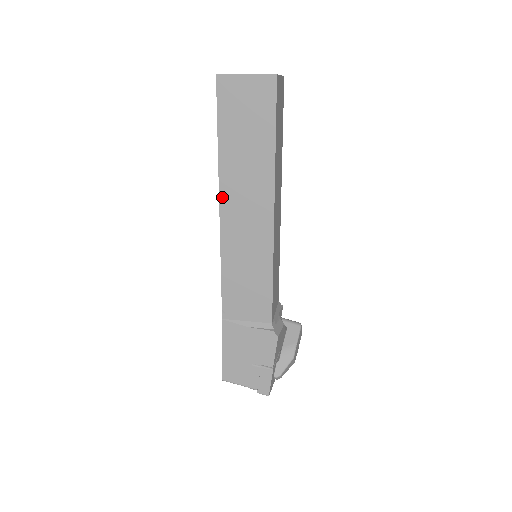
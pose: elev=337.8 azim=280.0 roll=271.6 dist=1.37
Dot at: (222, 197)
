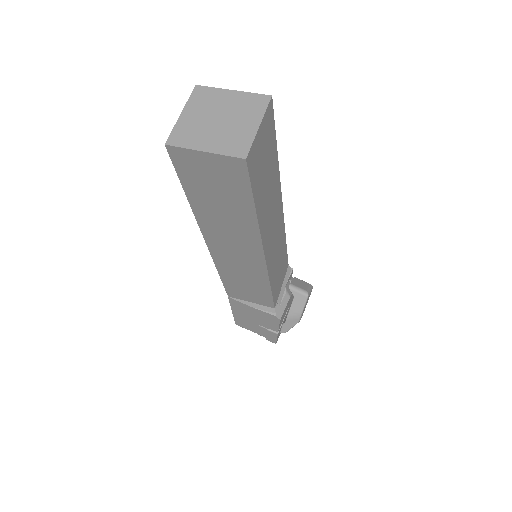
Dot at: (205, 235)
